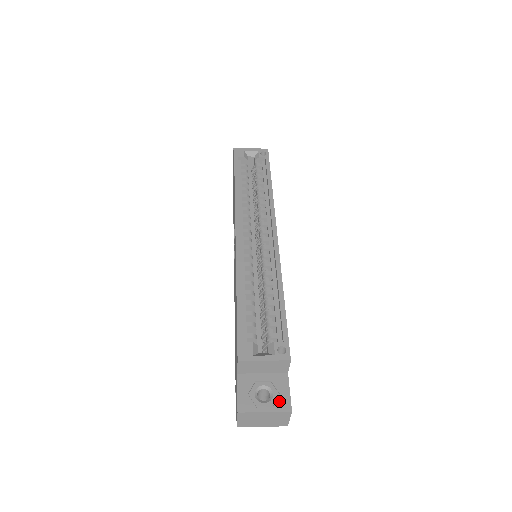
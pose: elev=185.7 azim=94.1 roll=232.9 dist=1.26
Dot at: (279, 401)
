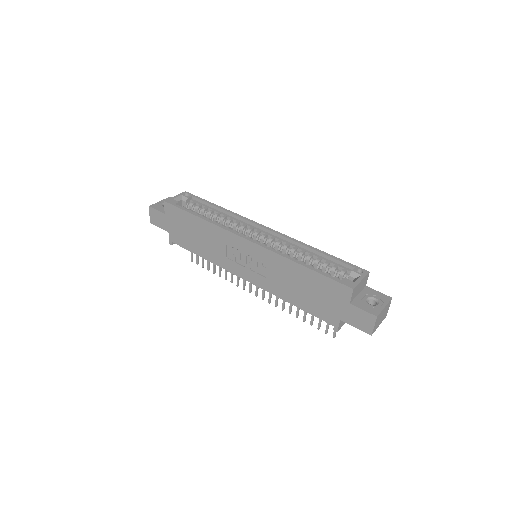
Dot at: (382, 298)
